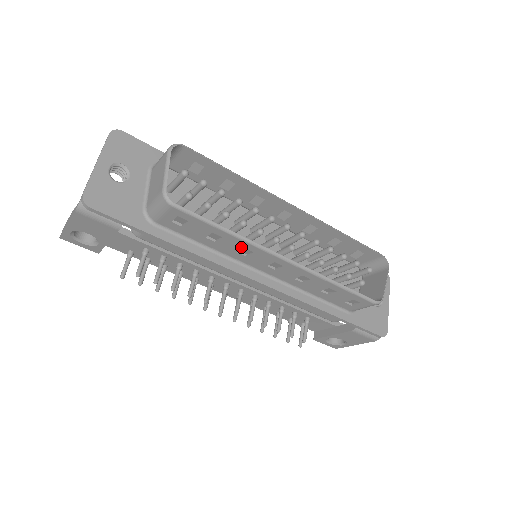
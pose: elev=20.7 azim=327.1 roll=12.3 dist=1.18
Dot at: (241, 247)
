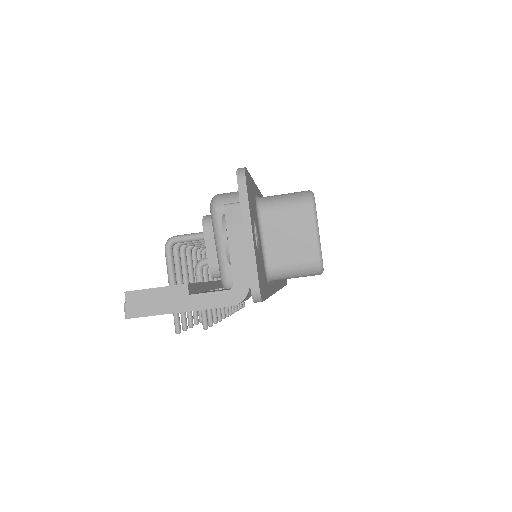
Dot at: occluded
